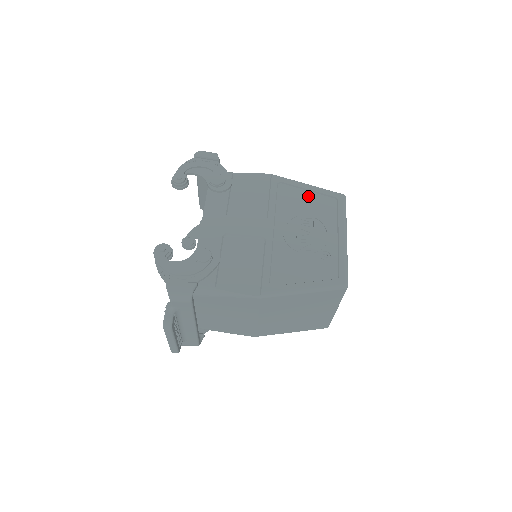
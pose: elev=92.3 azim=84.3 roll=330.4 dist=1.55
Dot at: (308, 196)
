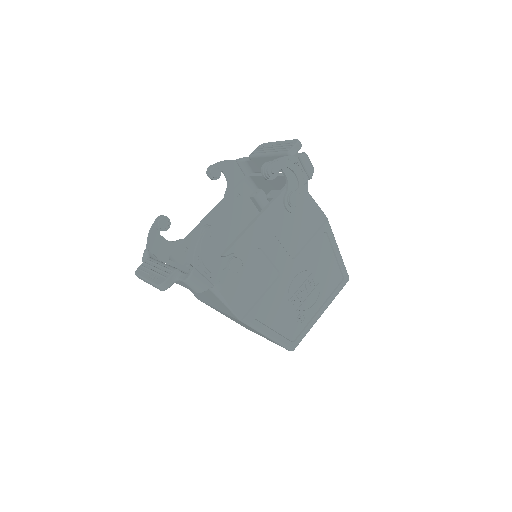
Dot at: (331, 261)
